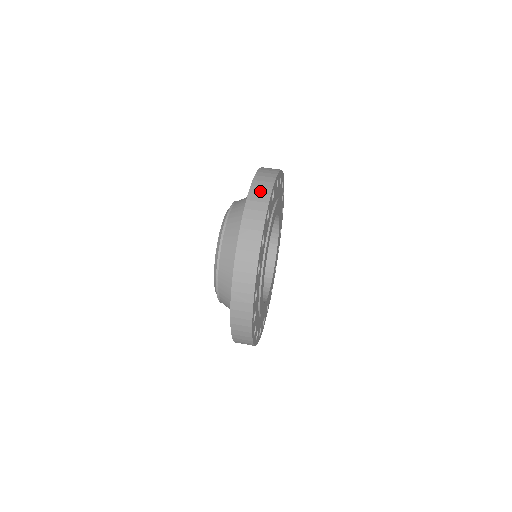
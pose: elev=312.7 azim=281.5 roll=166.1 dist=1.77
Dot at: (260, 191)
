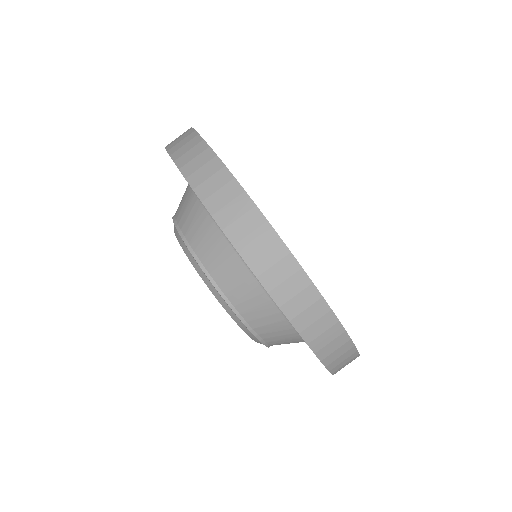
Dot at: (312, 318)
